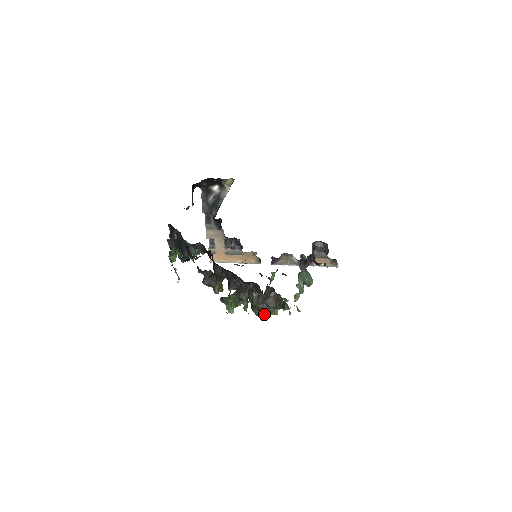
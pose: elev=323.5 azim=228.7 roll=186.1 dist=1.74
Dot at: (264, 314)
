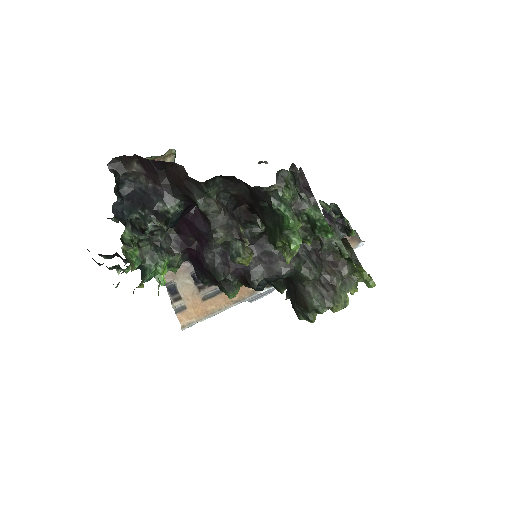
Dot at: (333, 297)
